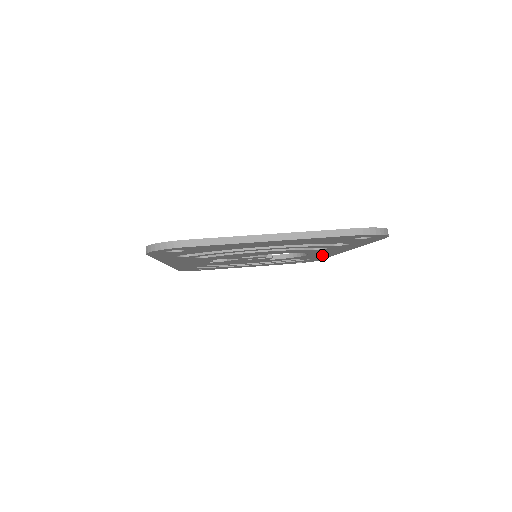
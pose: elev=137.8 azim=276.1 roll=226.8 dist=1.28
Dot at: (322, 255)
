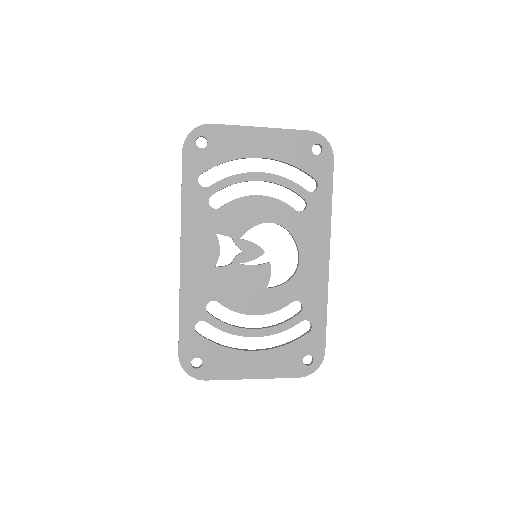
Dot at: (315, 280)
